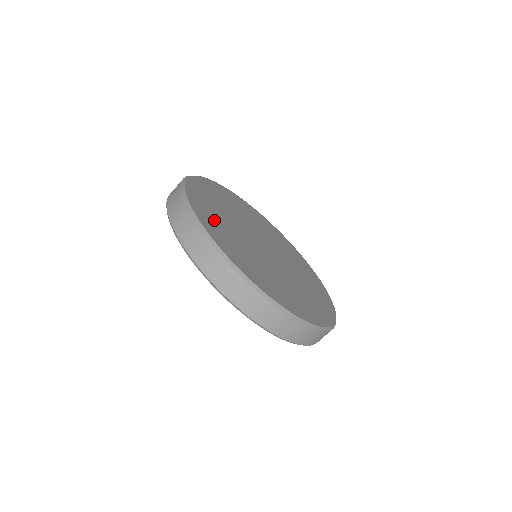
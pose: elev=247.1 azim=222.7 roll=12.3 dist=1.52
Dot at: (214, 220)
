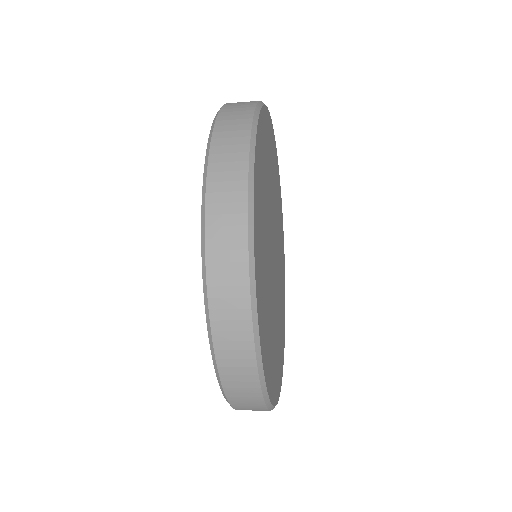
Dot at: (265, 319)
